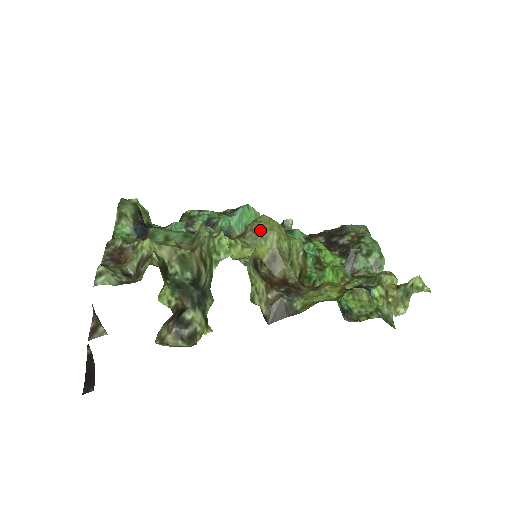
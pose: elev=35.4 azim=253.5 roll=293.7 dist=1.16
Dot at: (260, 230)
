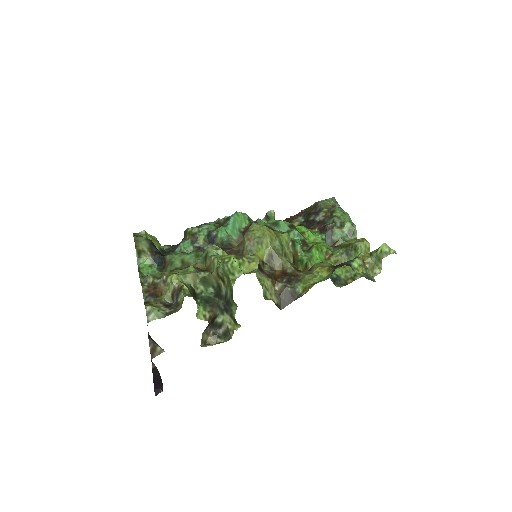
Dot at: (255, 238)
